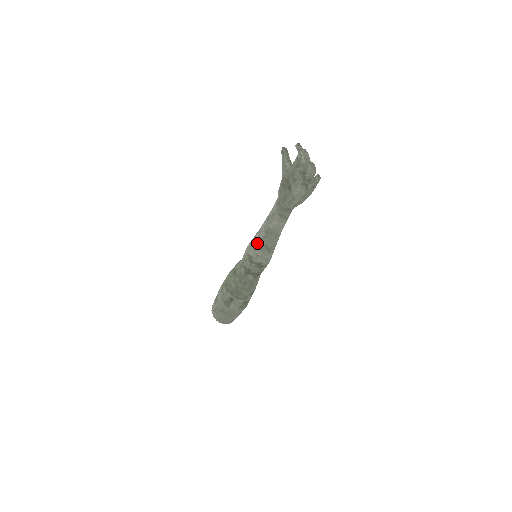
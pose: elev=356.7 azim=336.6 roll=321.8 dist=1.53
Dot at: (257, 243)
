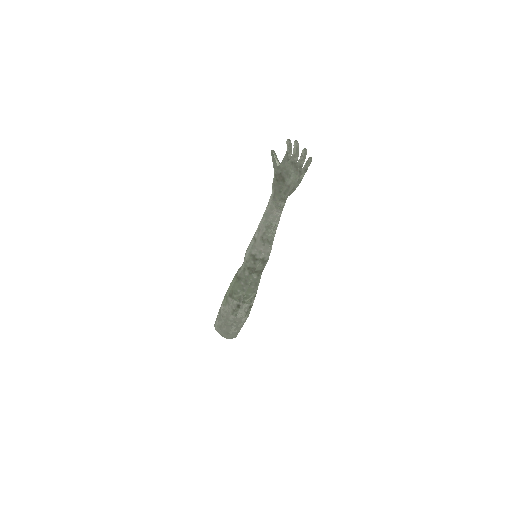
Dot at: (258, 240)
